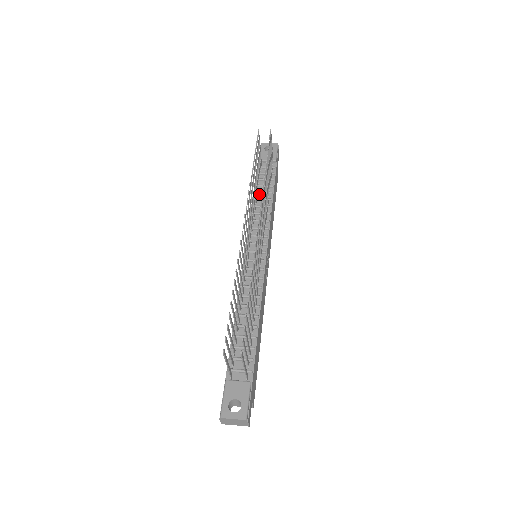
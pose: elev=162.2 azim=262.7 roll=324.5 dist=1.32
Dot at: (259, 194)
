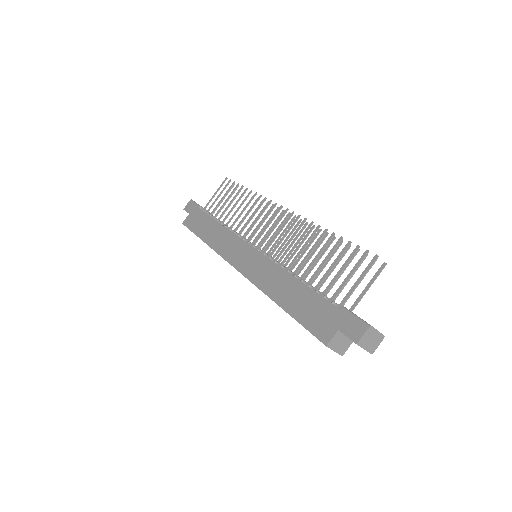
Dot at: occluded
